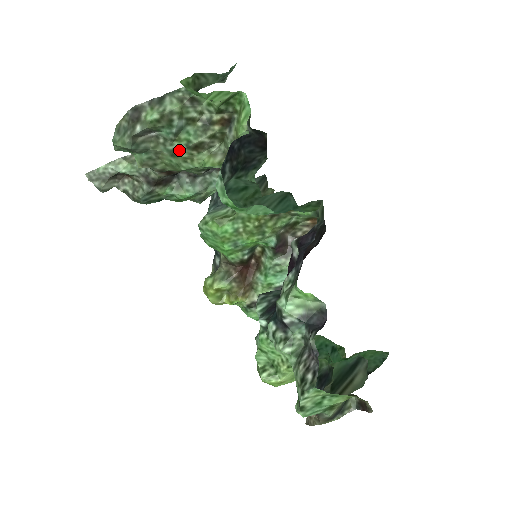
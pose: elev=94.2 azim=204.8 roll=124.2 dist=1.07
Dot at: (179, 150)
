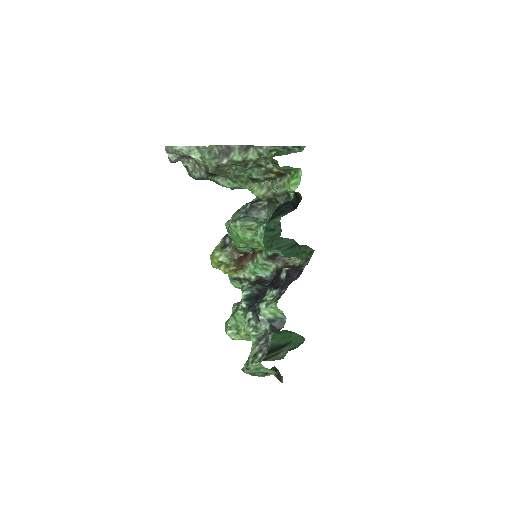
Dot at: (241, 176)
